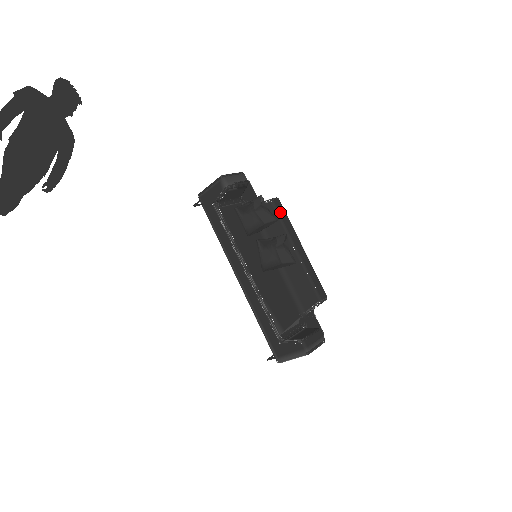
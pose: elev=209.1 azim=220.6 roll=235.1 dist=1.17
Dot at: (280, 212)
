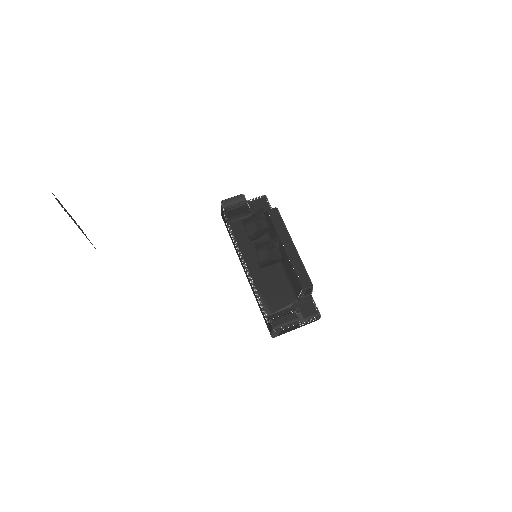
Dot at: (275, 219)
